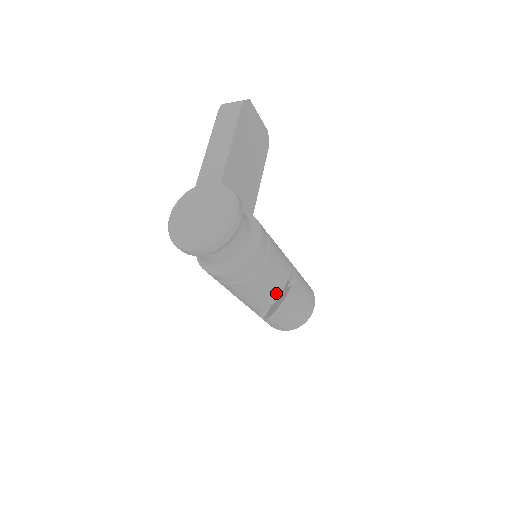
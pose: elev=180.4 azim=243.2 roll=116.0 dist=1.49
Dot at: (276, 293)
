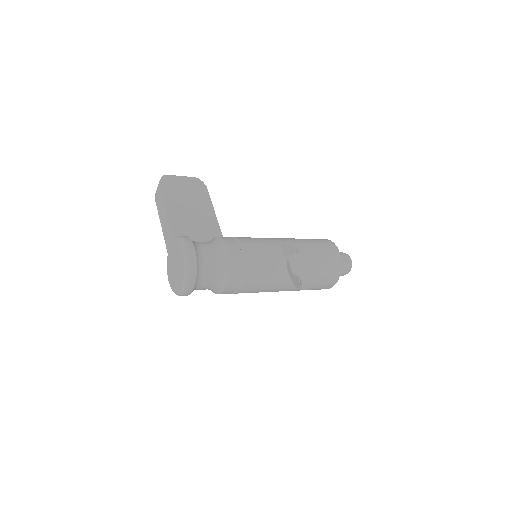
Dot at: (282, 268)
